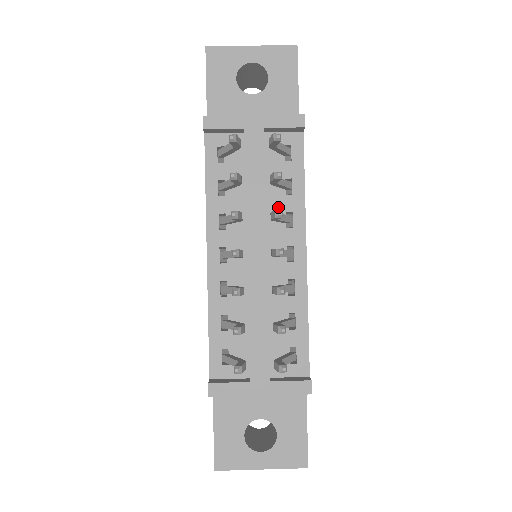
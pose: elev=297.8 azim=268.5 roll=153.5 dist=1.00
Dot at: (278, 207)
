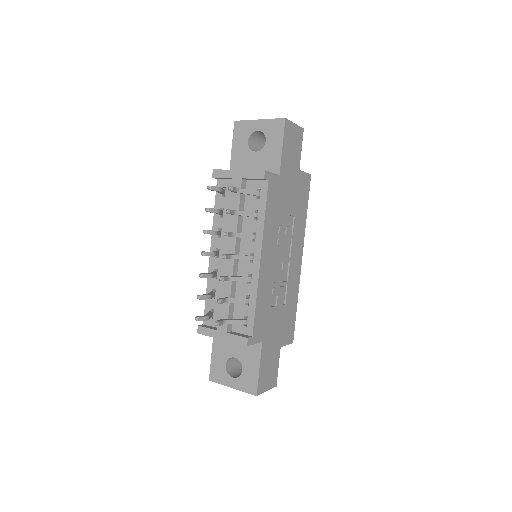
Dot at: (249, 228)
